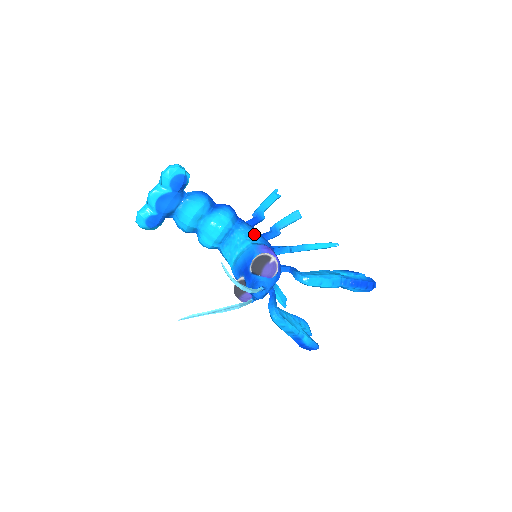
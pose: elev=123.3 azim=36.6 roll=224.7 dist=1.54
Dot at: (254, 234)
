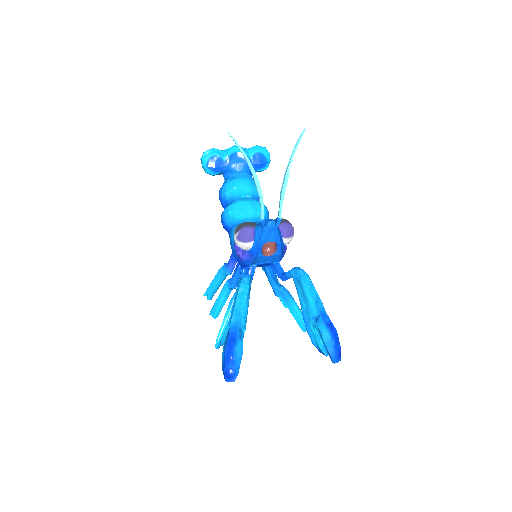
Dot at: occluded
